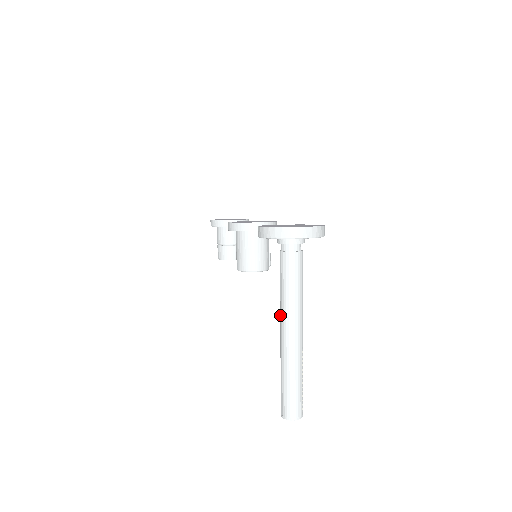
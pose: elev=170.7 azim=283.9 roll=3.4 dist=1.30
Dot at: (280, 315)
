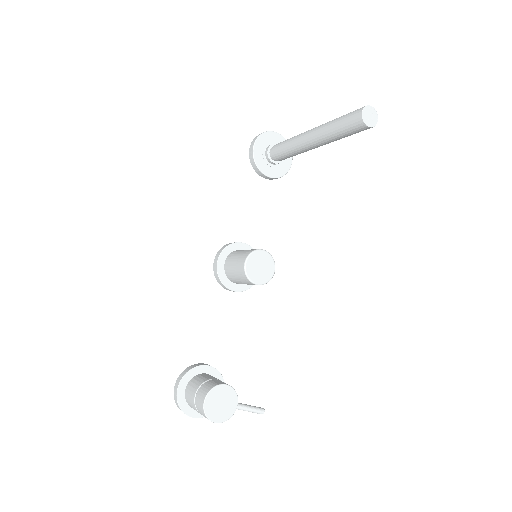
Dot at: (300, 137)
